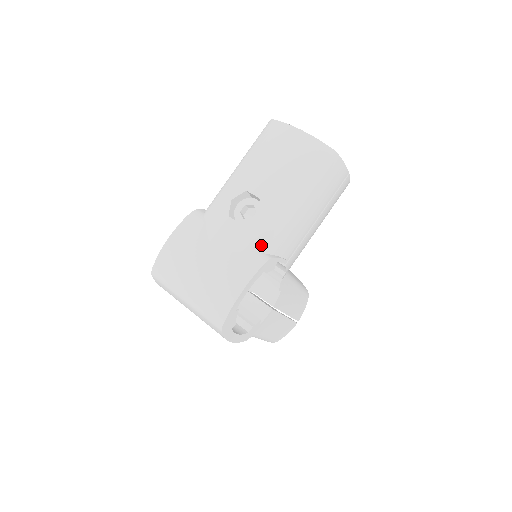
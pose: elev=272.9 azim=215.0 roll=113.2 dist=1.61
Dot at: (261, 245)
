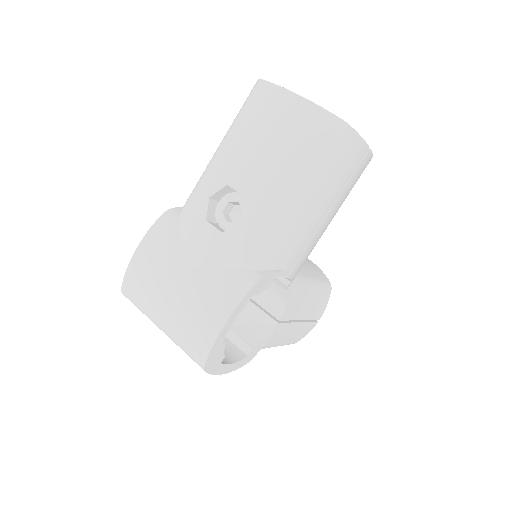
Dot at: (249, 260)
